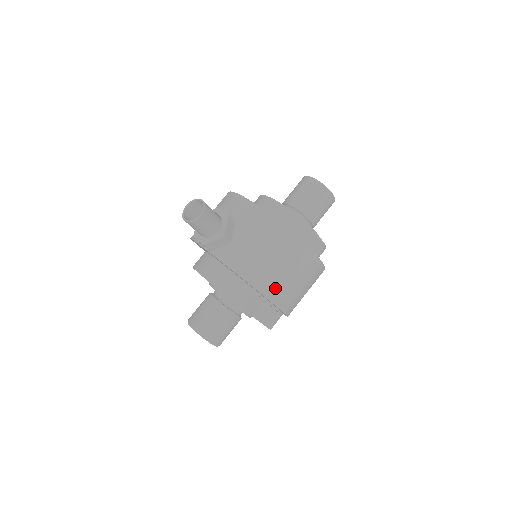
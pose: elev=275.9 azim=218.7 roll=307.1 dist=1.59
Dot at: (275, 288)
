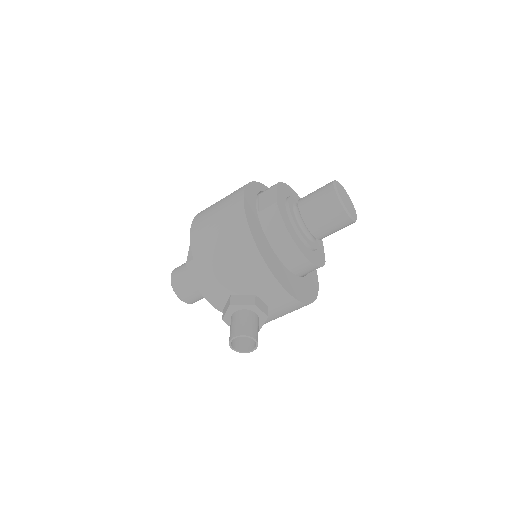
Dot at: occluded
